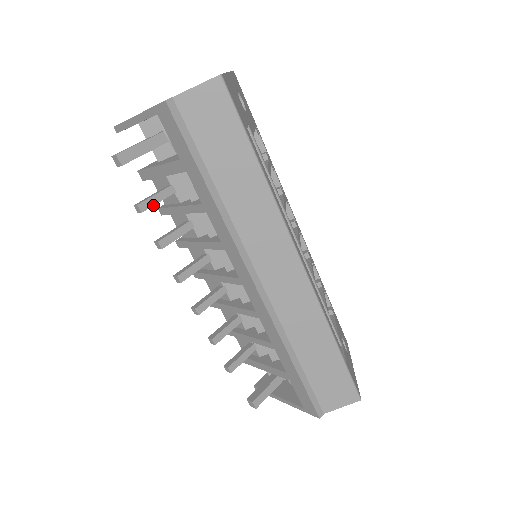
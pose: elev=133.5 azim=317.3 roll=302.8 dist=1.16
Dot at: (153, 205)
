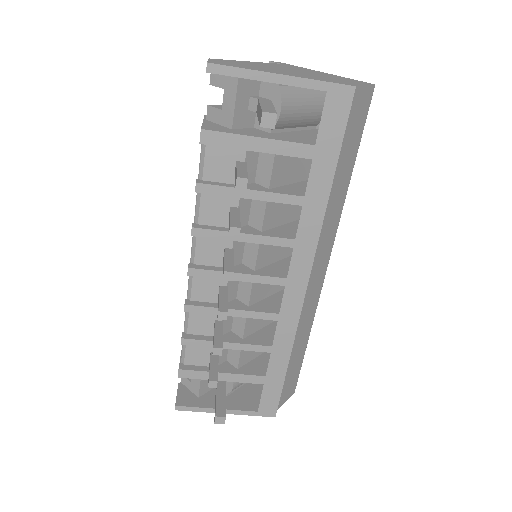
Dot at: occluded
